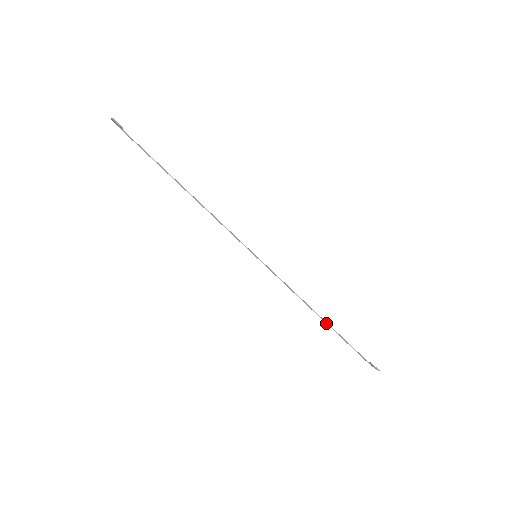
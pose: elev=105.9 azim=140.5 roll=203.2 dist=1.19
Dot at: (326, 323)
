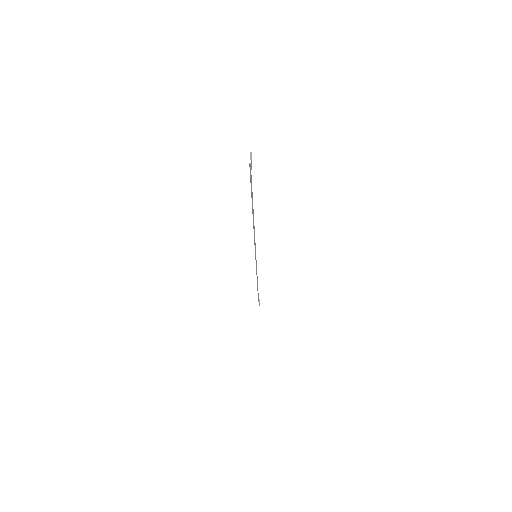
Dot at: (257, 286)
